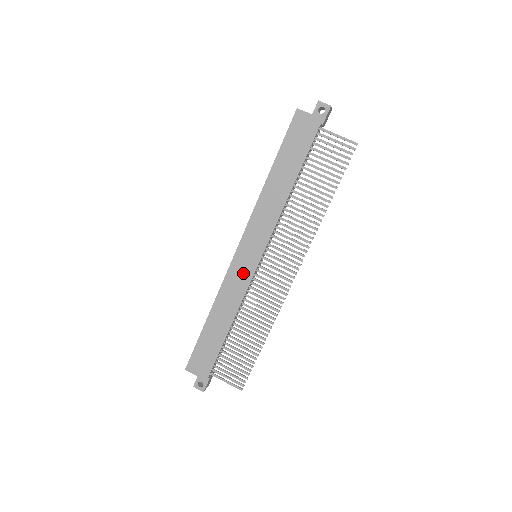
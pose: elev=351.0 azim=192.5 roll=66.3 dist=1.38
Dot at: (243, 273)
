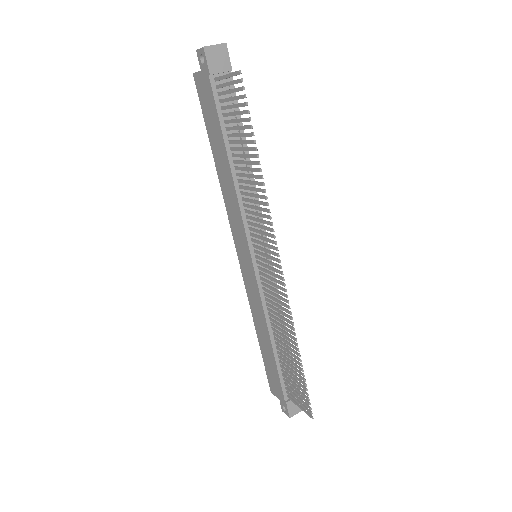
Dot at: (251, 280)
